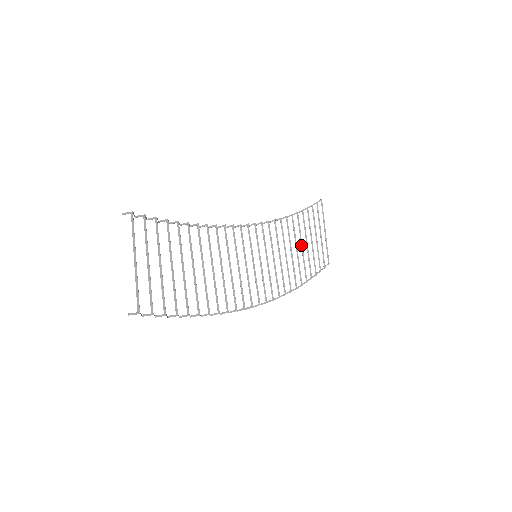
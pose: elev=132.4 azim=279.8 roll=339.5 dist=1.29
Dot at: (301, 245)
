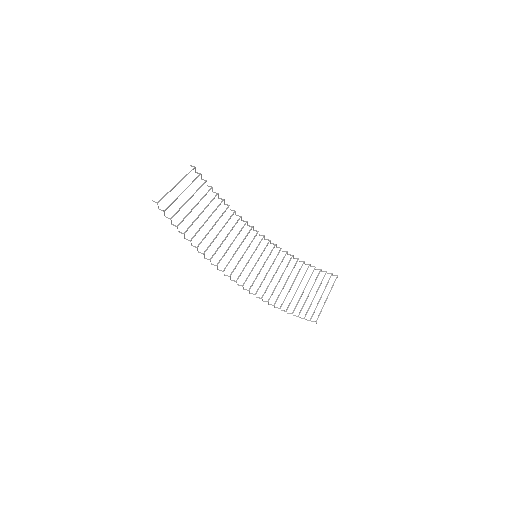
Dot at: (298, 286)
